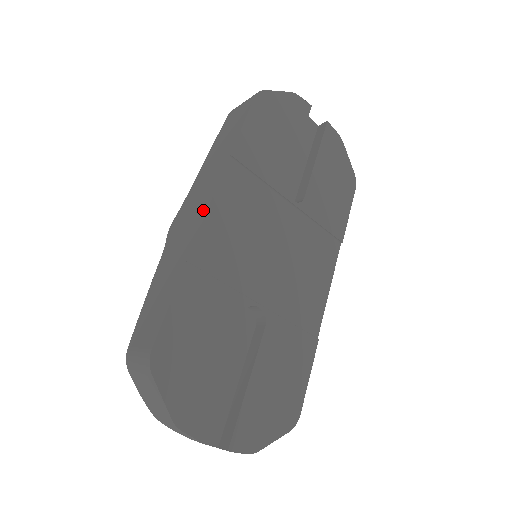
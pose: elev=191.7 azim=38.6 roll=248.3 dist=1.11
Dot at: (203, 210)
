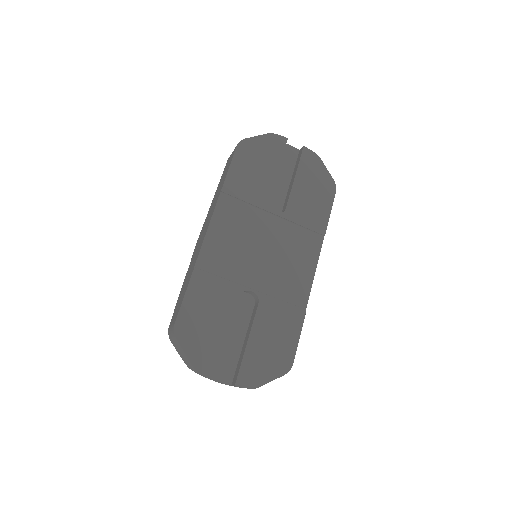
Dot at: (205, 232)
